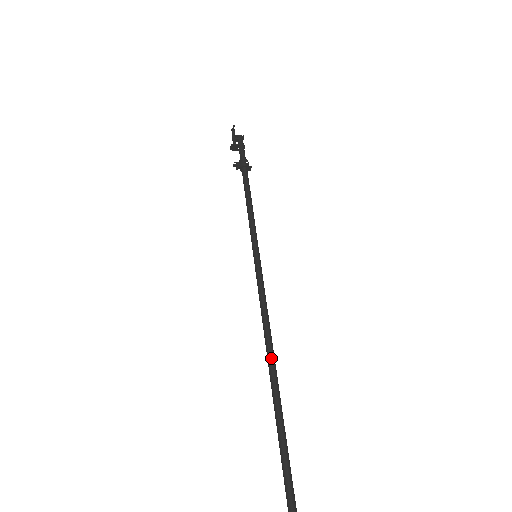
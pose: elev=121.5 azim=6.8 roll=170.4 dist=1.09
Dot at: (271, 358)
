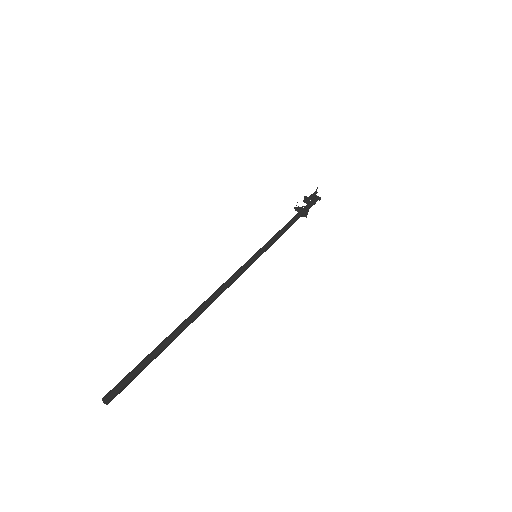
Dot at: (199, 308)
